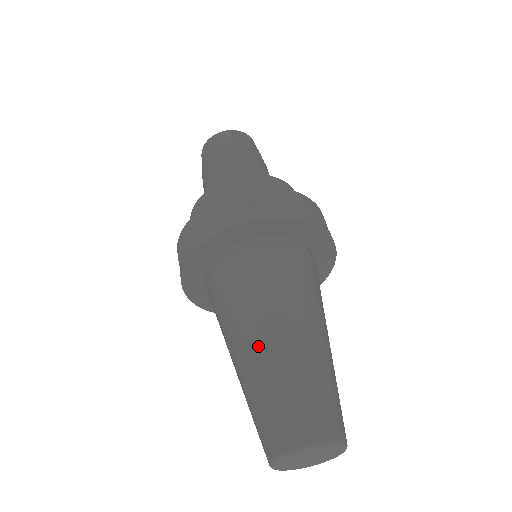
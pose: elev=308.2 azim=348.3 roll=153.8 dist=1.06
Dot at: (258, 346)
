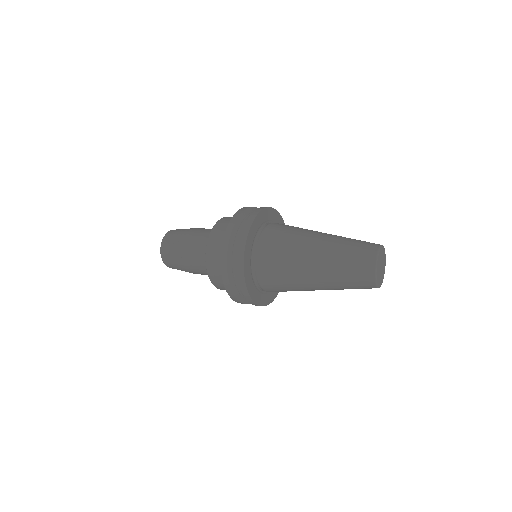
Dot at: (317, 250)
